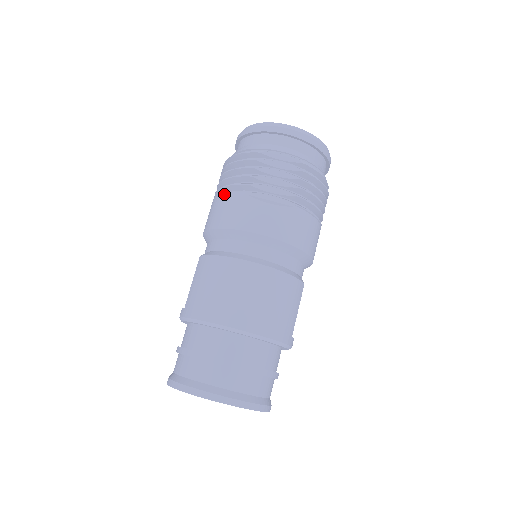
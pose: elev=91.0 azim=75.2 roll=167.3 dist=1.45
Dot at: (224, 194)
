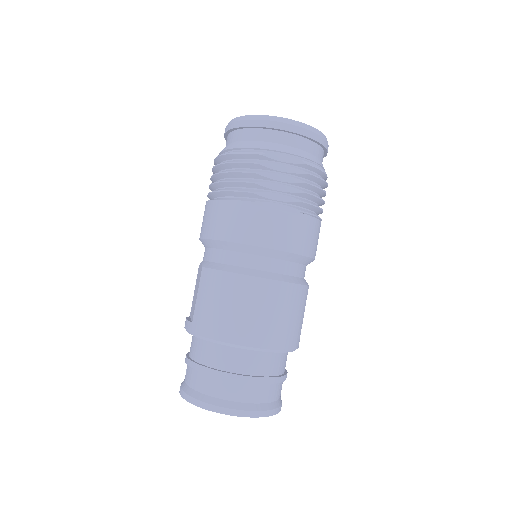
Dot at: (224, 200)
